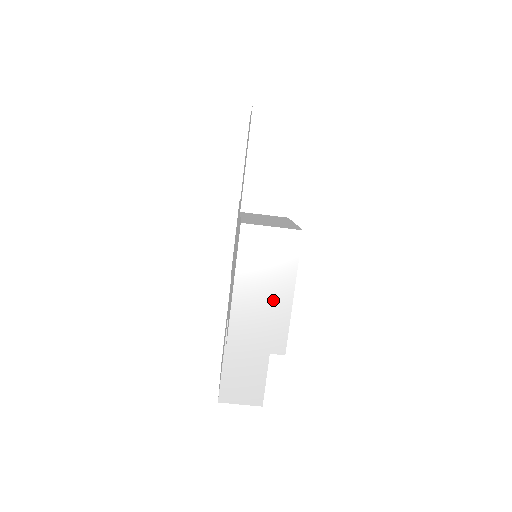
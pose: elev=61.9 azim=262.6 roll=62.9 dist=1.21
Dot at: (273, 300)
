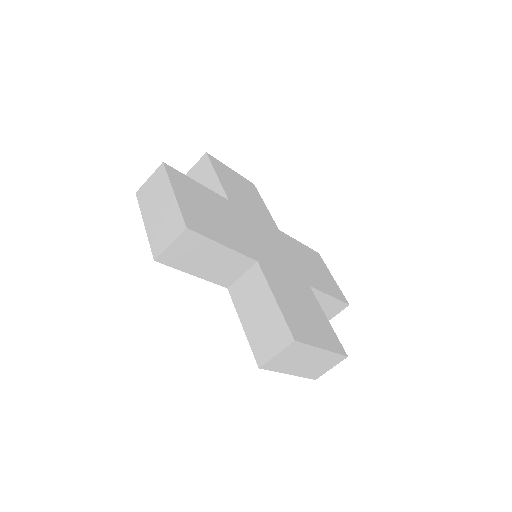
Dot at: (315, 359)
